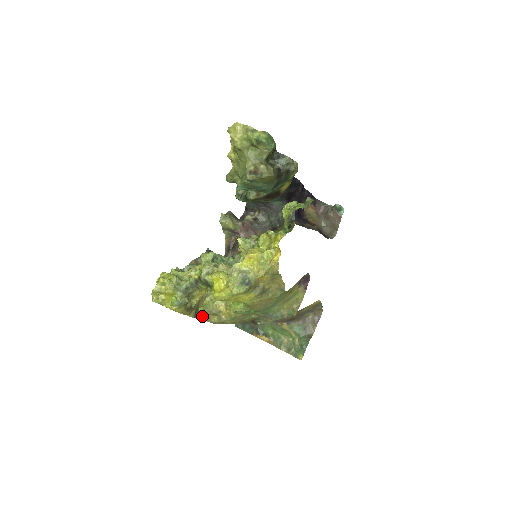
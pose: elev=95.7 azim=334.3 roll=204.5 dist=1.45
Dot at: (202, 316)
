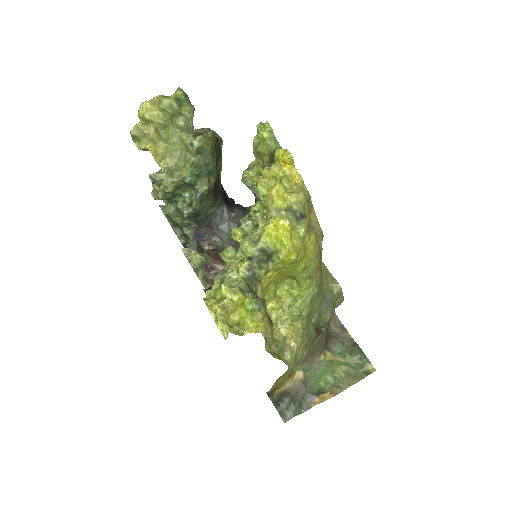
Dot at: (276, 357)
